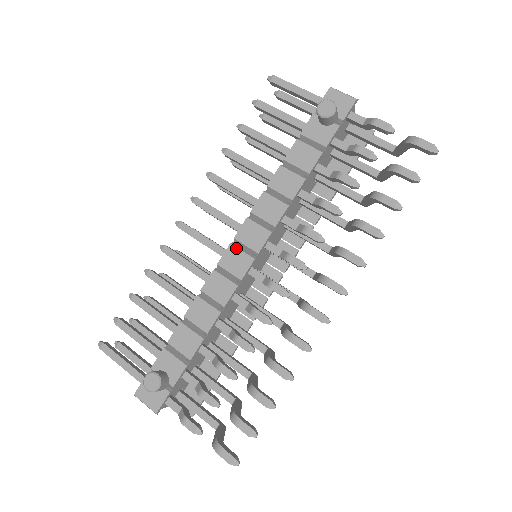
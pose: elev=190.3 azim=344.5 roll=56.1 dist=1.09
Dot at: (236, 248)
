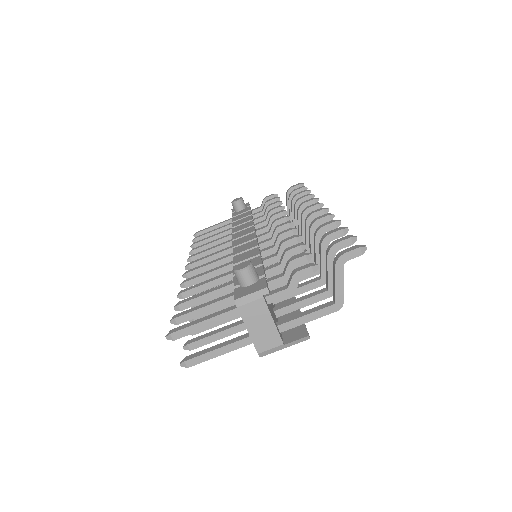
Dot at: (238, 239)
